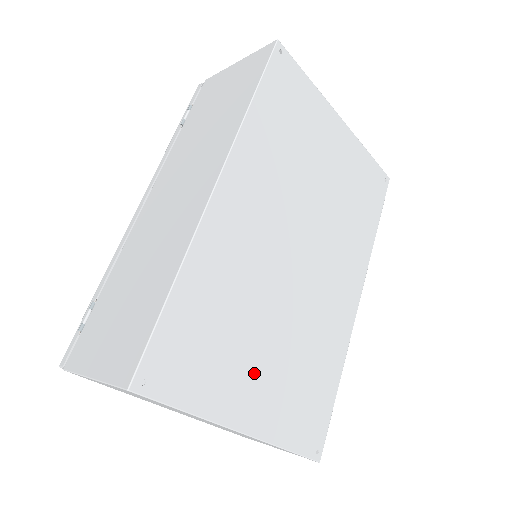
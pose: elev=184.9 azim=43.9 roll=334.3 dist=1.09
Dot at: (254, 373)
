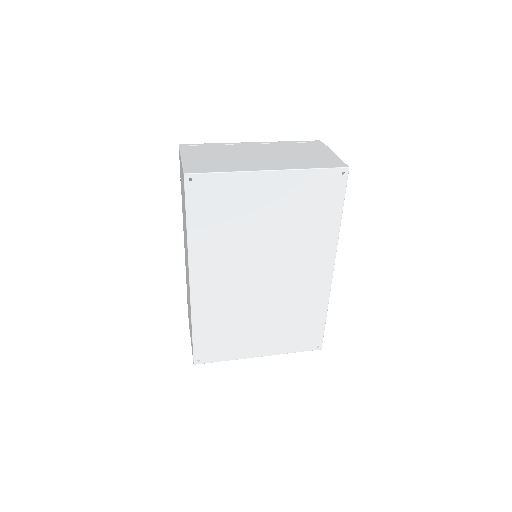
Dot at: (256, 336)
